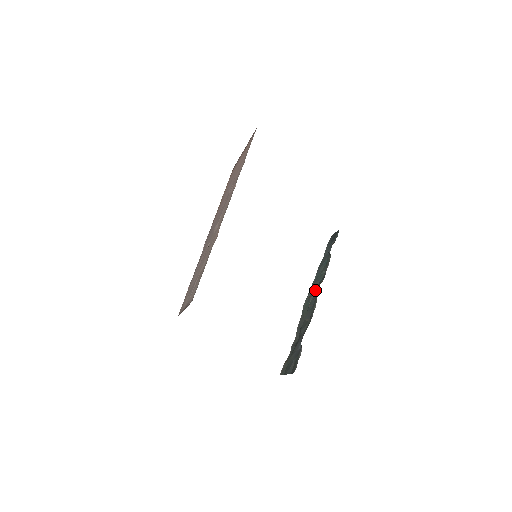
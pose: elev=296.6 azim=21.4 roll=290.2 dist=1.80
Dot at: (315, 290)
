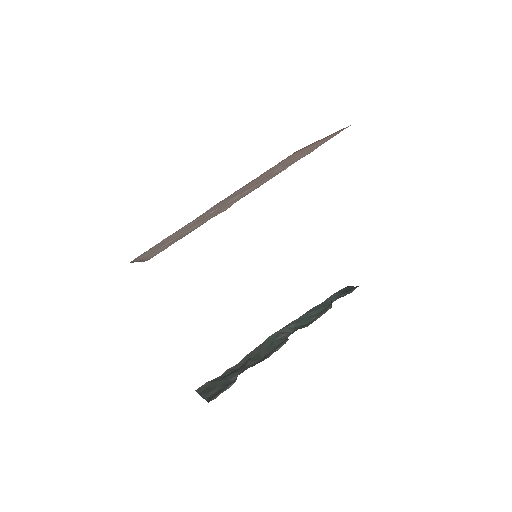
Dot at: (291, 330)
